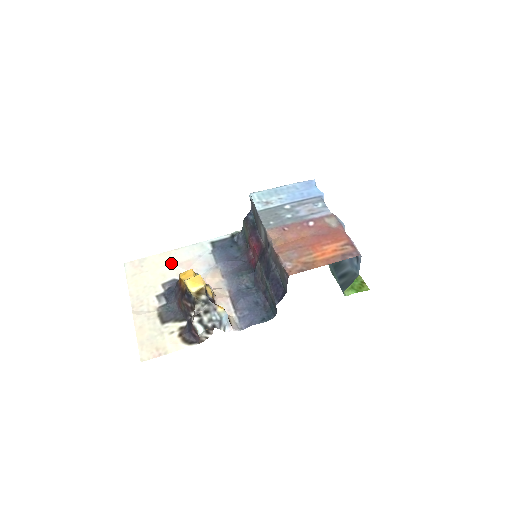
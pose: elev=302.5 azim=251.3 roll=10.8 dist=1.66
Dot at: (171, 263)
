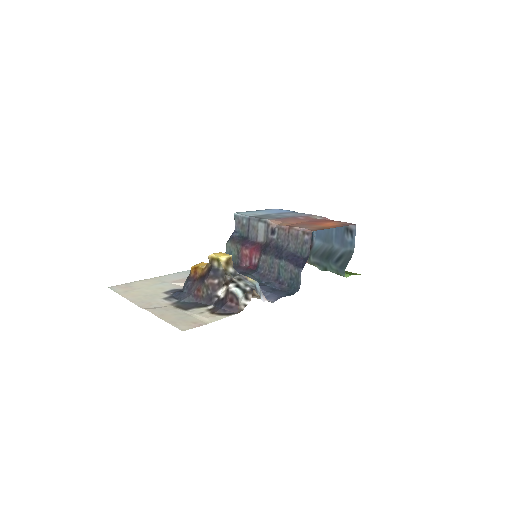
Dot at: (163, 282)
